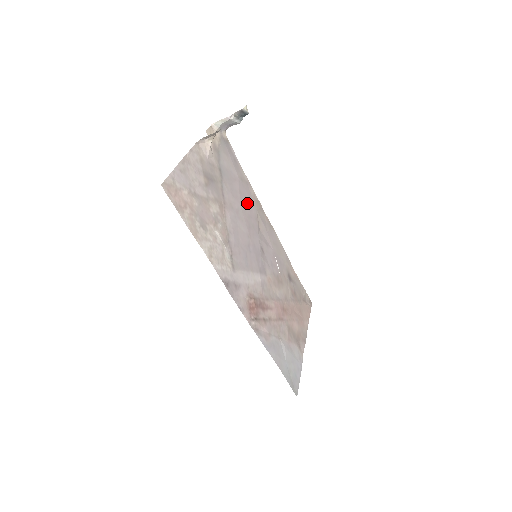
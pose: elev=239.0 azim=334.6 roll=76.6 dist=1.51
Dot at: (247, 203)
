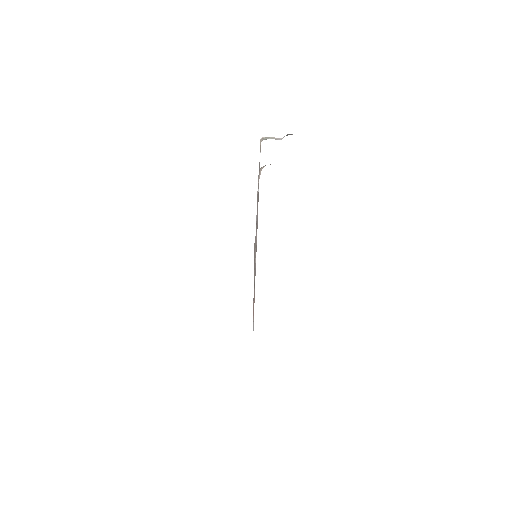
Dot at: occluded
